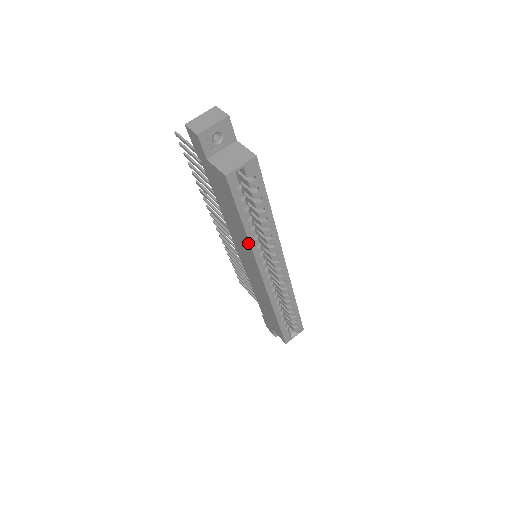
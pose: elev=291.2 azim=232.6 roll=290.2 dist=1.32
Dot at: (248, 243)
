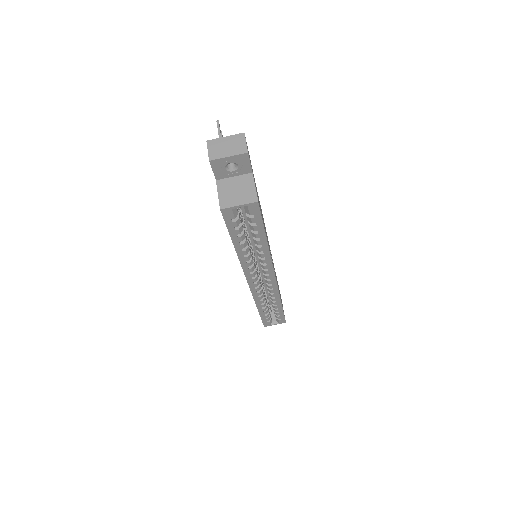
Dot at: (238, 256)
